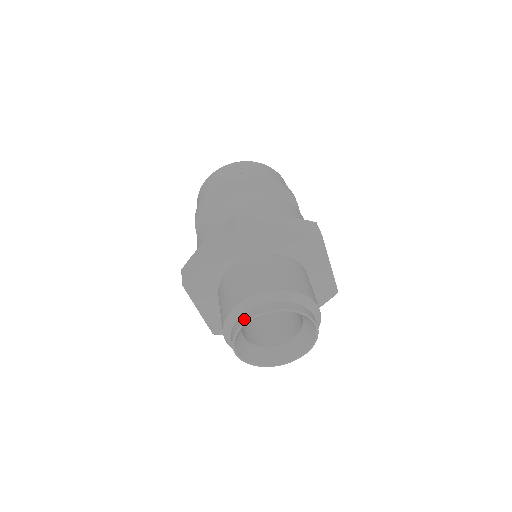
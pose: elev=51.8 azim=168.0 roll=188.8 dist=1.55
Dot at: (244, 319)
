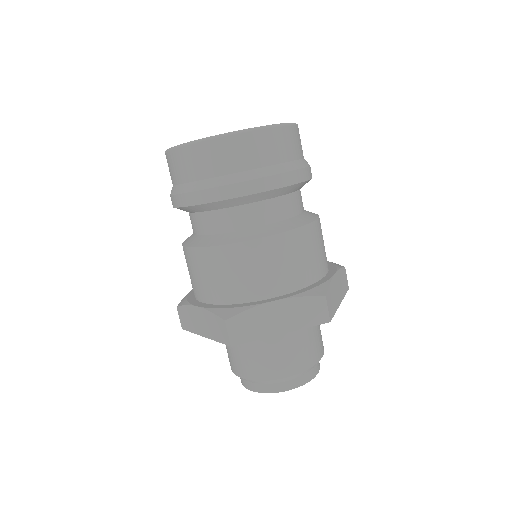
Dot at: (291, 386)
